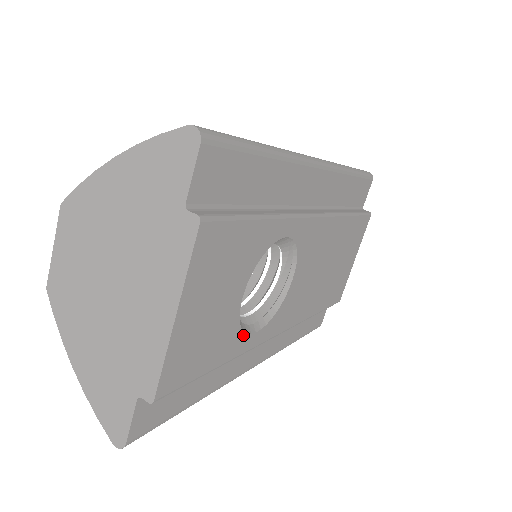
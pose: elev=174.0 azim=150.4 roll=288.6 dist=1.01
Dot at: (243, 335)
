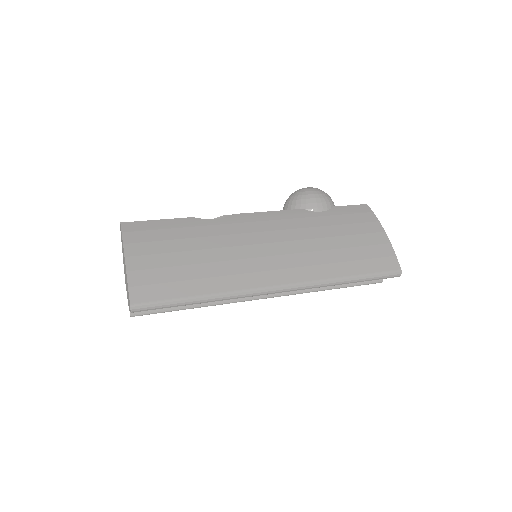
Dot at: occluded
